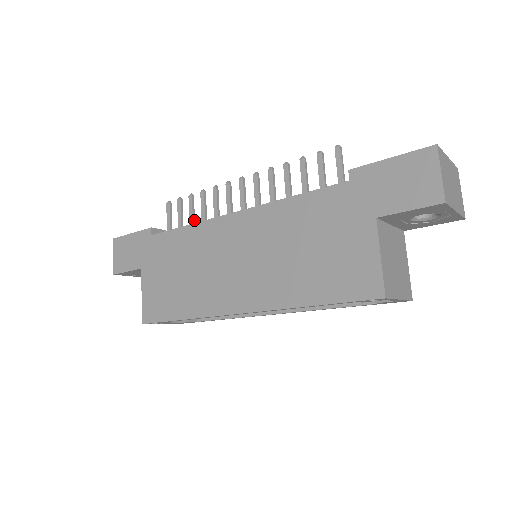
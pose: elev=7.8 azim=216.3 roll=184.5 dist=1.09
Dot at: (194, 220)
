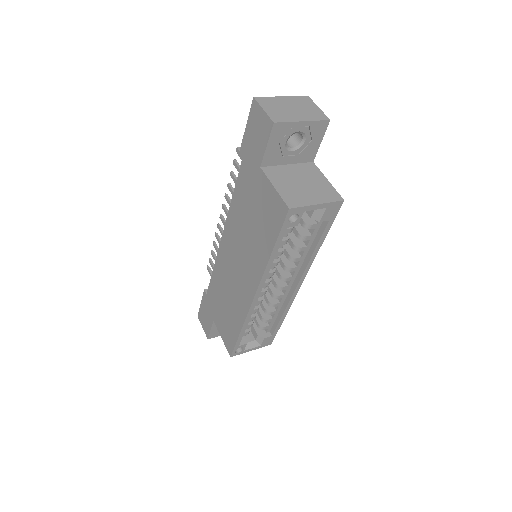
Dot at: occluded
